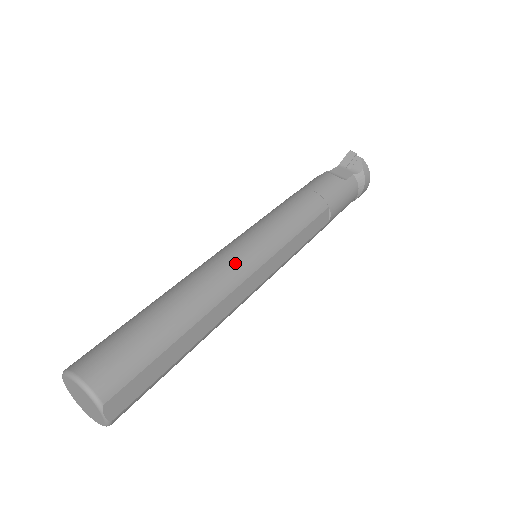
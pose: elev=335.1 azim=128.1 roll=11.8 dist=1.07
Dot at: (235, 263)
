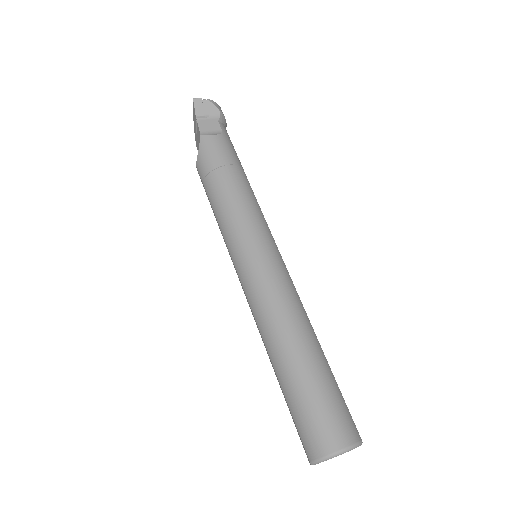
Dot at: (281, 279)
